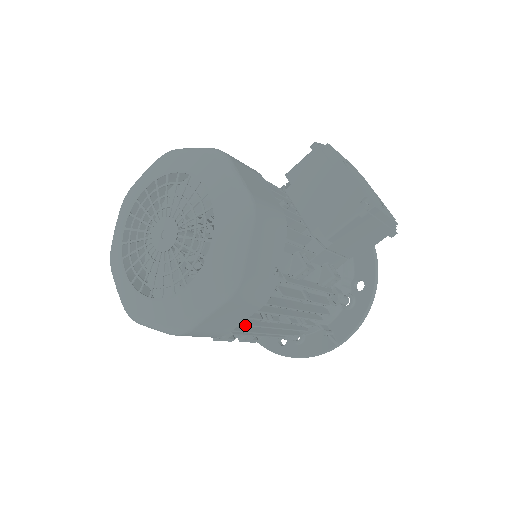
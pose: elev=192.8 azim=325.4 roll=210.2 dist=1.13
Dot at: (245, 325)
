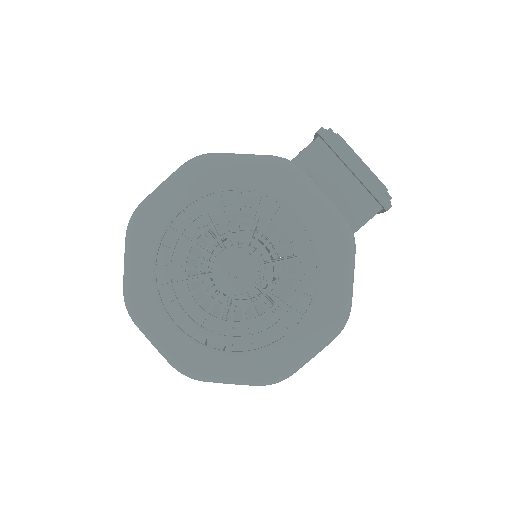
Dot at: occluded
